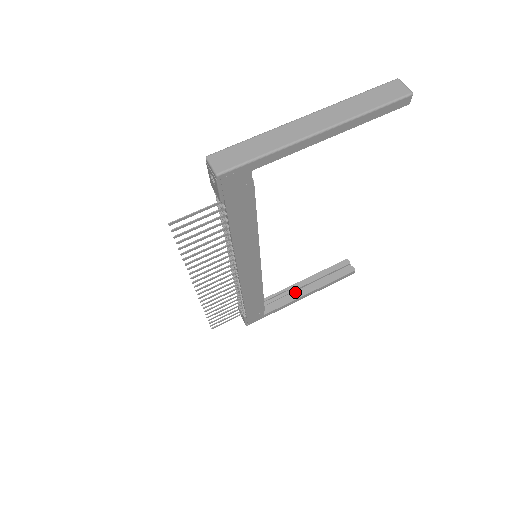
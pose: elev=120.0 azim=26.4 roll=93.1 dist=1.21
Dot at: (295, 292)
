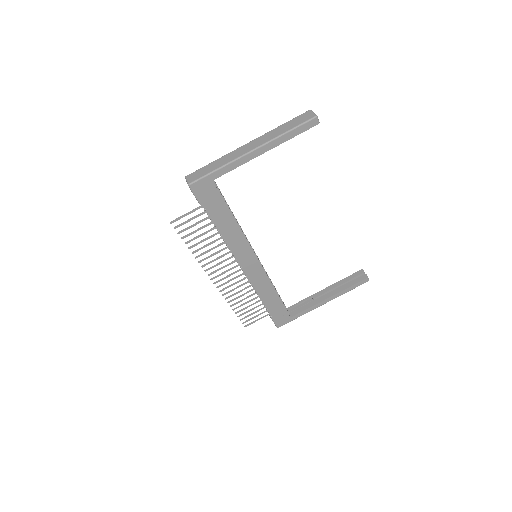
Dot at: (317, 299)
